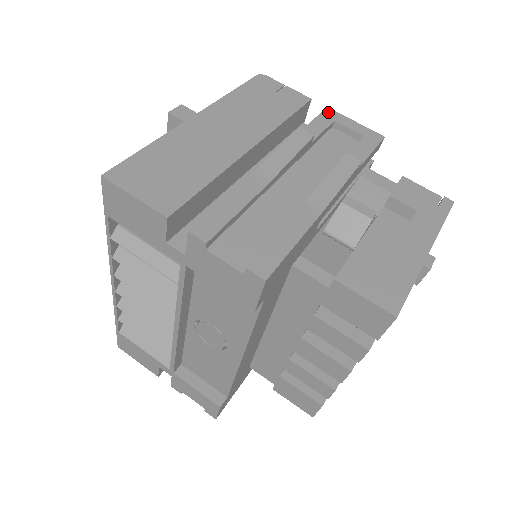
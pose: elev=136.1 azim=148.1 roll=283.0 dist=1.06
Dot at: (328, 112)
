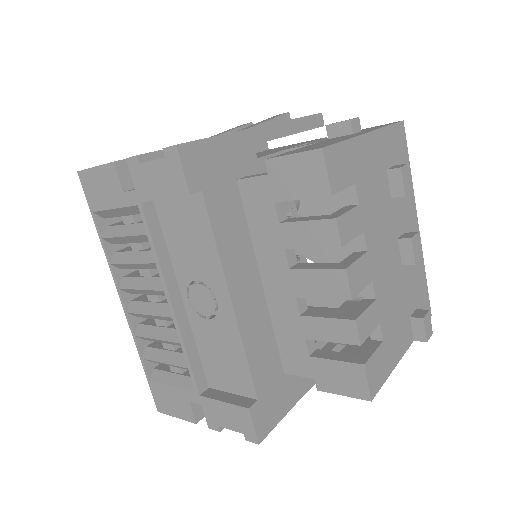
Dot at: occluded
